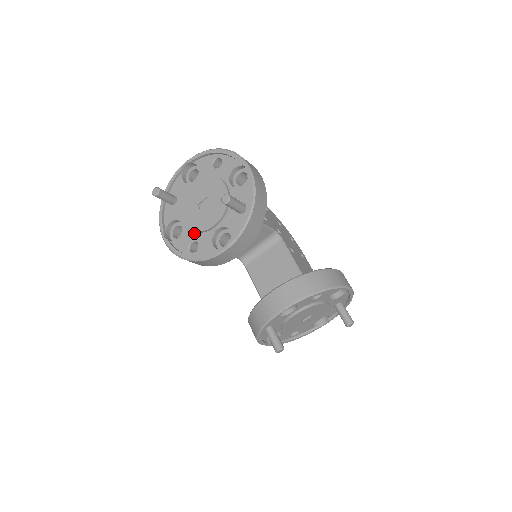
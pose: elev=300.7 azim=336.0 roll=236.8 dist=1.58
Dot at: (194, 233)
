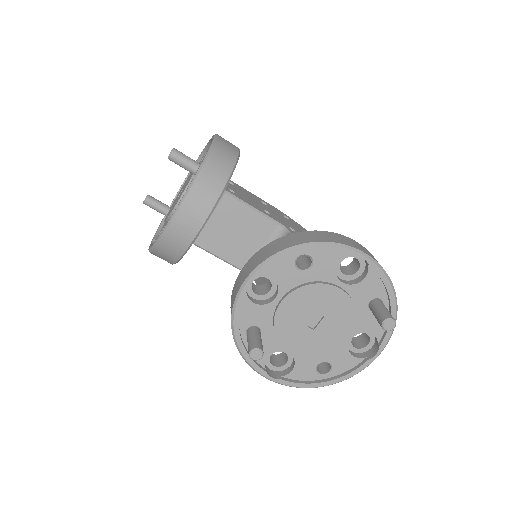
Dot at: occluded
